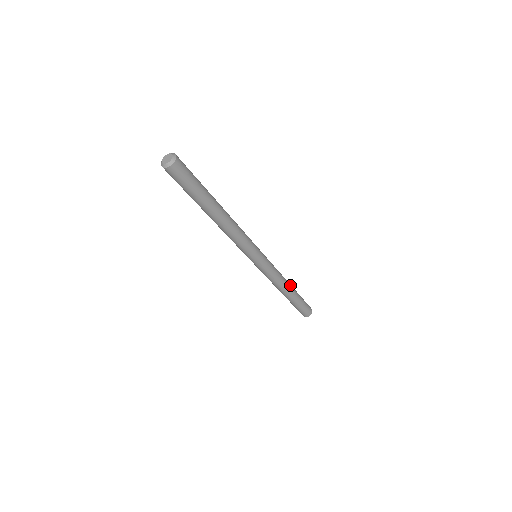
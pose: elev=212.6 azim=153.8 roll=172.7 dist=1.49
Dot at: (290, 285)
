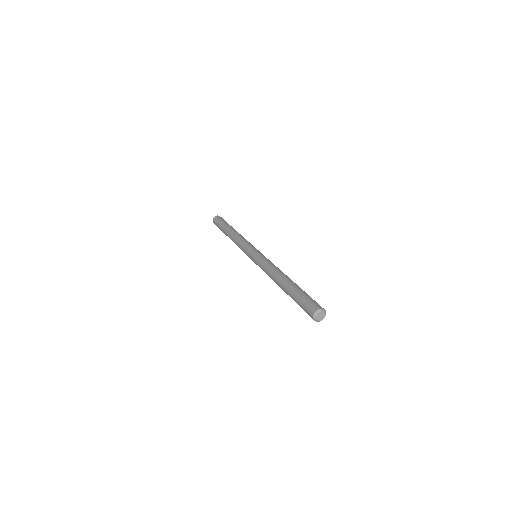
Dot at: occluded
